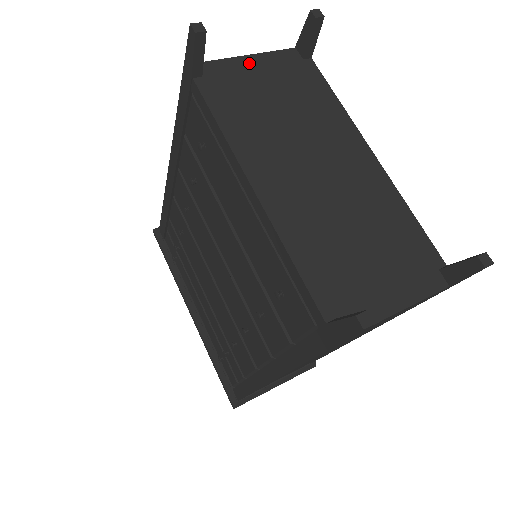
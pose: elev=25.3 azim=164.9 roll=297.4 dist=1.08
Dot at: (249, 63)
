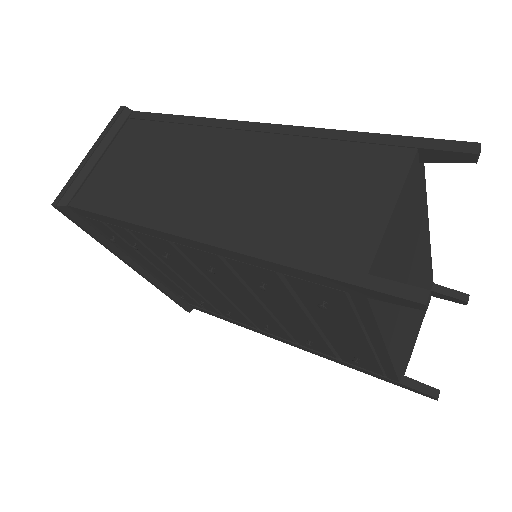
Dot at: (394, 220)
